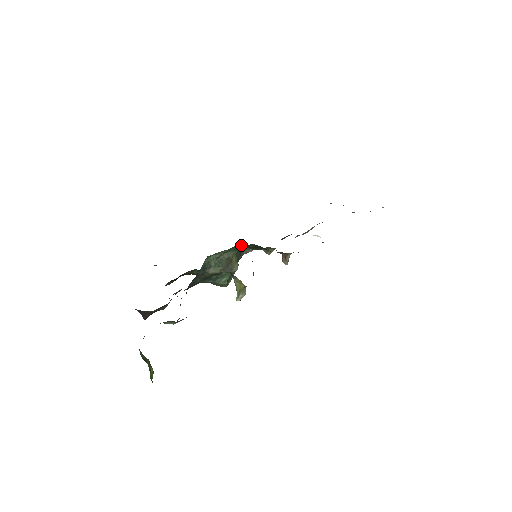
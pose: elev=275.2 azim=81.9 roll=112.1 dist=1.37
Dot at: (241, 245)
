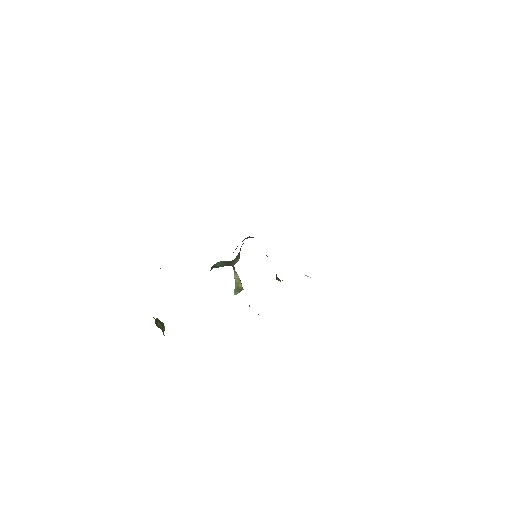
Dot at: occluded
